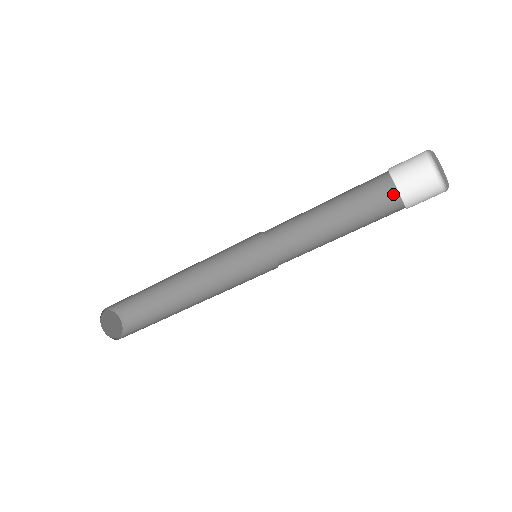
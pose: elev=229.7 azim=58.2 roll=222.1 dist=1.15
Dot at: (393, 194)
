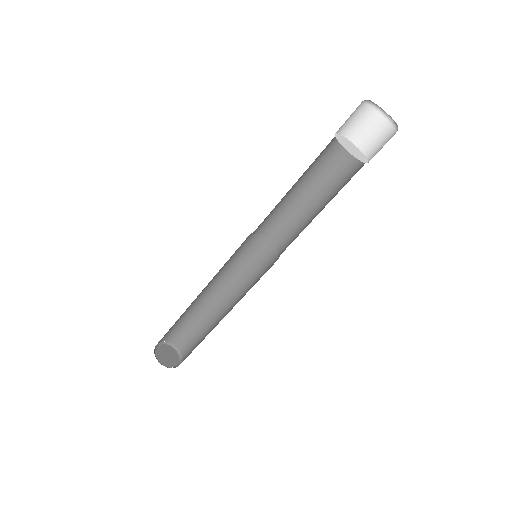
Dot at: occluded
